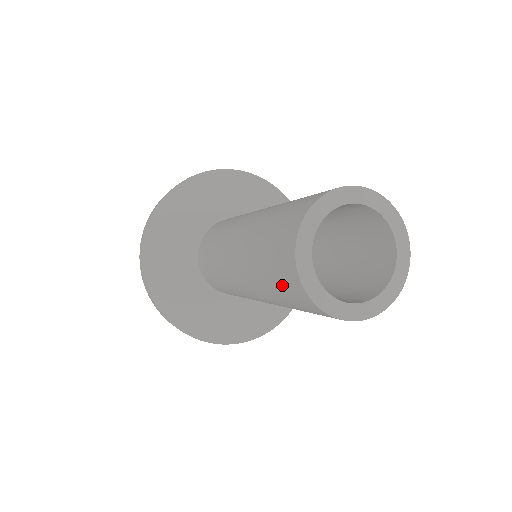
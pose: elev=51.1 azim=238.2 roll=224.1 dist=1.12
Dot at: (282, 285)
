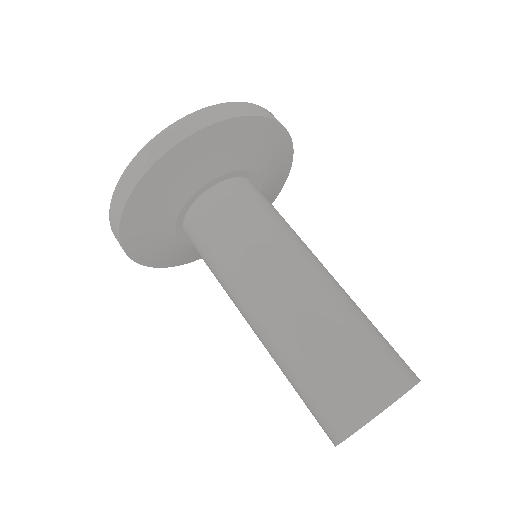
Dot at: (313, 412)
